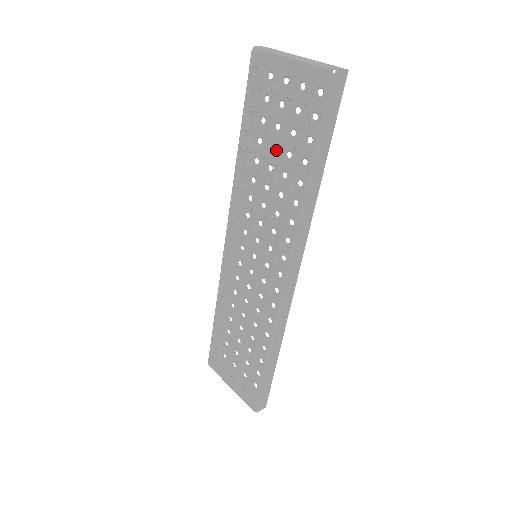
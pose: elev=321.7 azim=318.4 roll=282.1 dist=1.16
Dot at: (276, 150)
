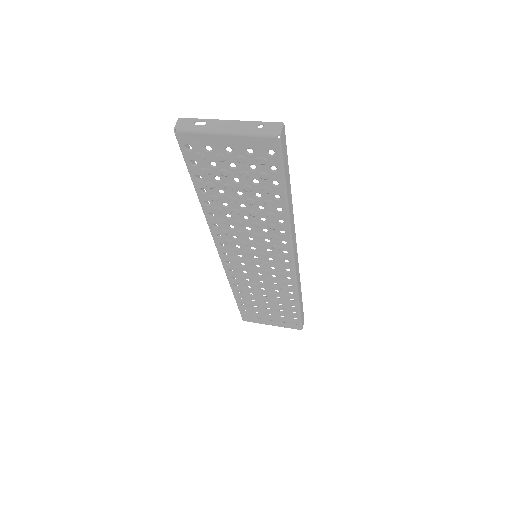
Dot at: (243, 195)
